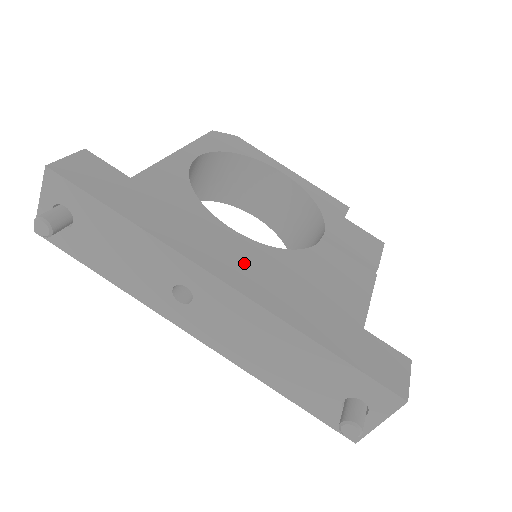
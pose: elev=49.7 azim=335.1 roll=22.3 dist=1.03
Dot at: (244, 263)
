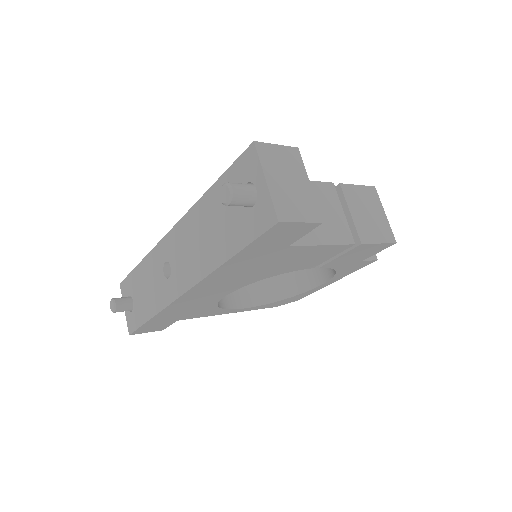
Dot at: occluded
